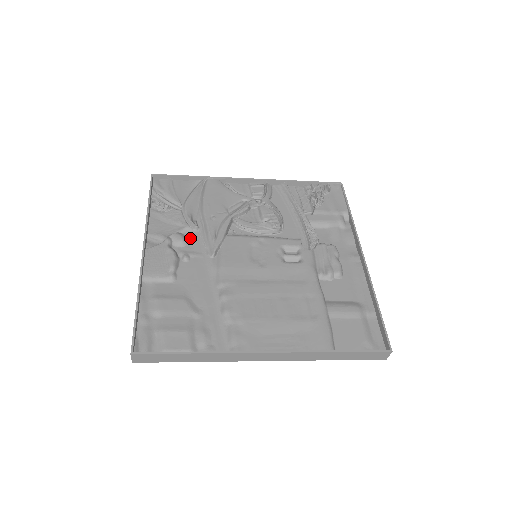
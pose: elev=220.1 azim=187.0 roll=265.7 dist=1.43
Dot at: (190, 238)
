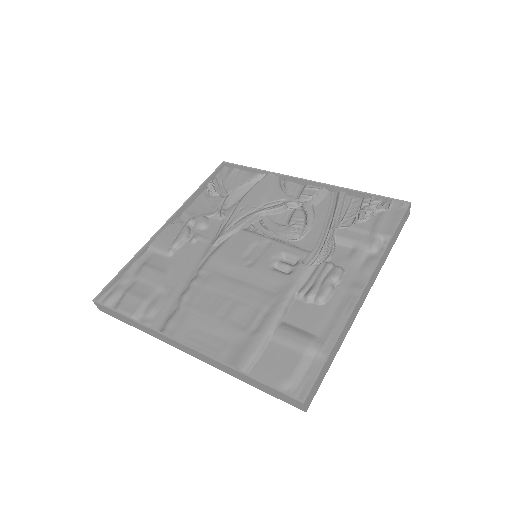
Dot at: (212, 224)
